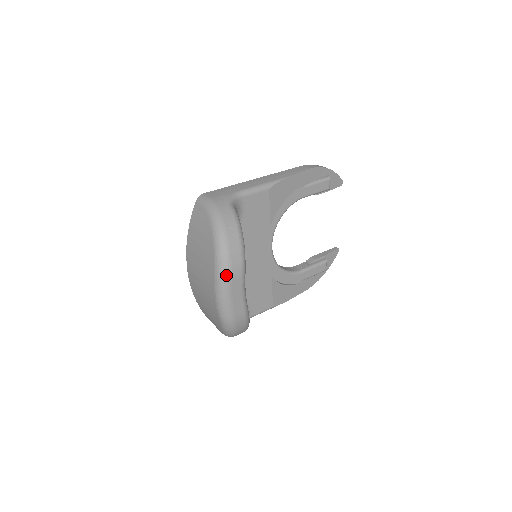
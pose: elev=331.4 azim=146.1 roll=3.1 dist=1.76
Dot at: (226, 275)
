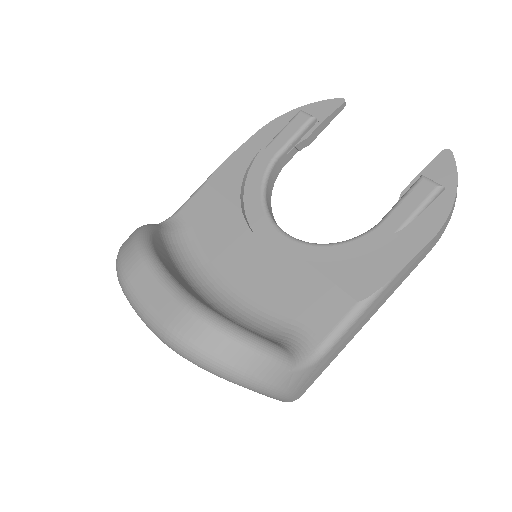
Dot at: (122, 278)
